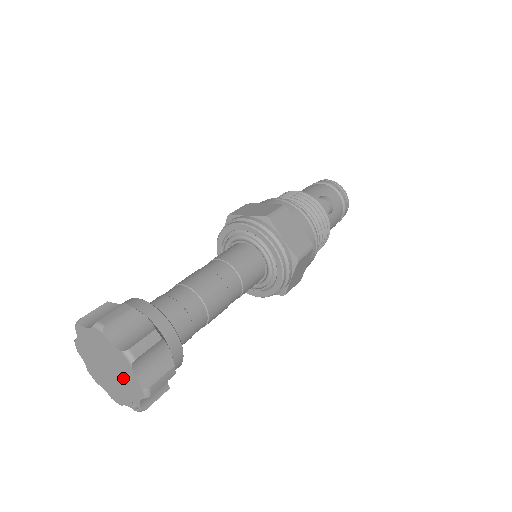
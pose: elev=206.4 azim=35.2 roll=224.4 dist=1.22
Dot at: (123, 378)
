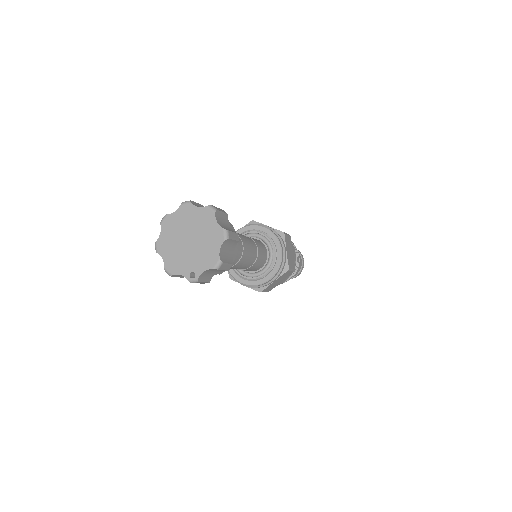
Dot at: (202, 250)
